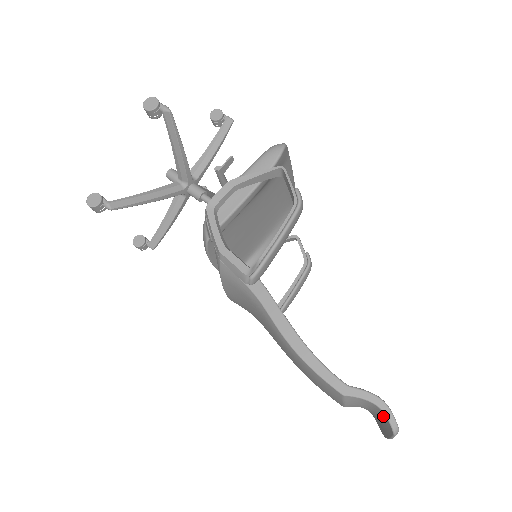
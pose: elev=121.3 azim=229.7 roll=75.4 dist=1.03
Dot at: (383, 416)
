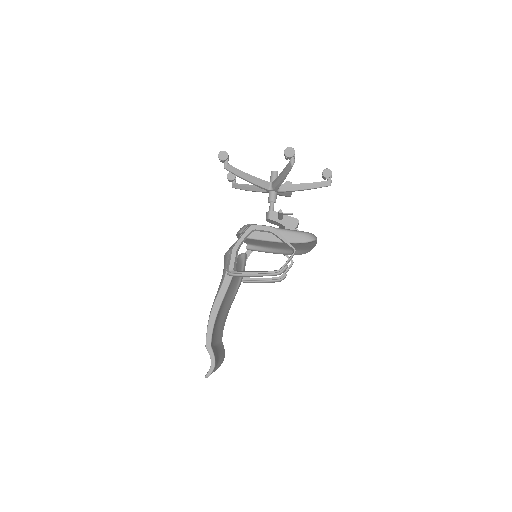
Dot at: (210, 368)
